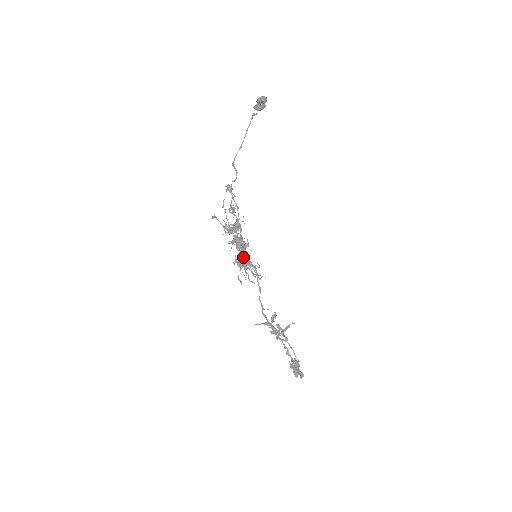
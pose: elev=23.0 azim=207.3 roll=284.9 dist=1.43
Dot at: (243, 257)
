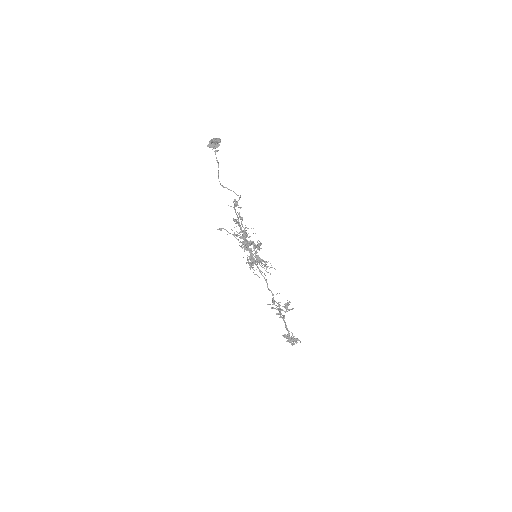
Dot at: occluded
